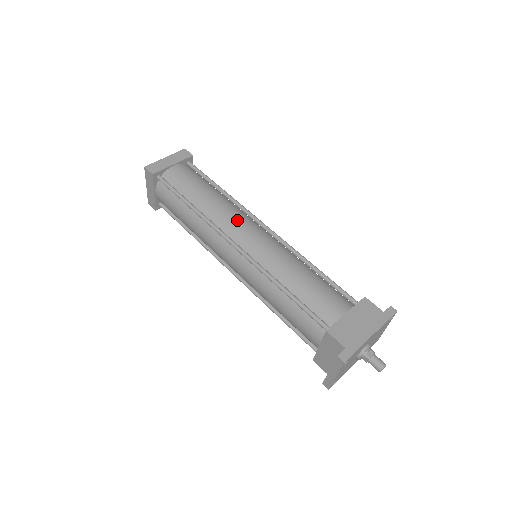
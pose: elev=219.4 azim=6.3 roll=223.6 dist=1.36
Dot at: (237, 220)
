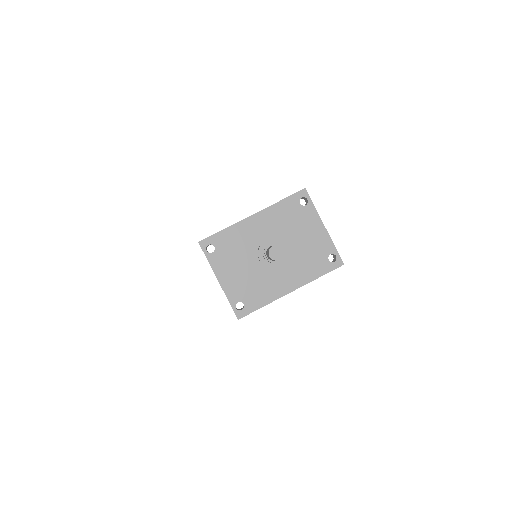
Dot at: occluded
